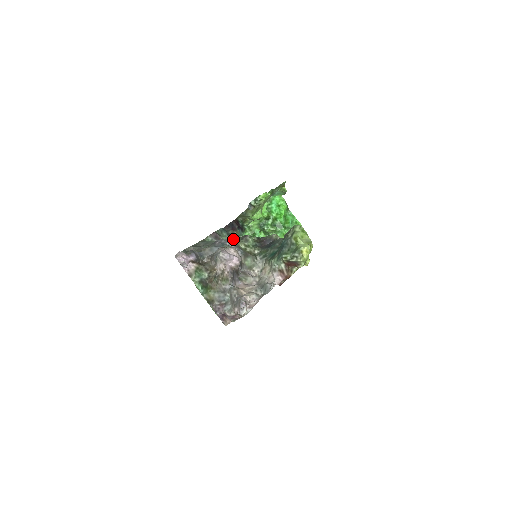
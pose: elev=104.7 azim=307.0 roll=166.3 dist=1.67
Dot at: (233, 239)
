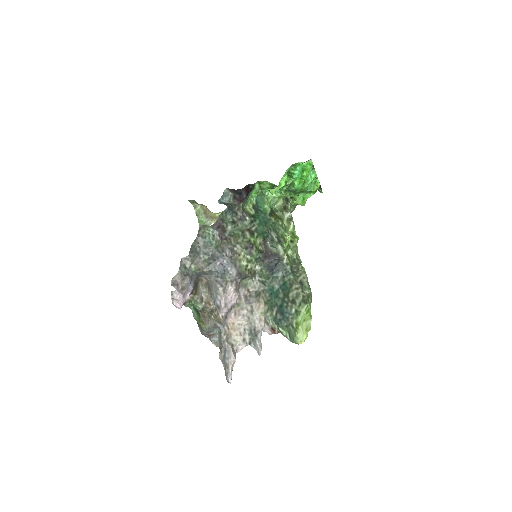
Dot at: (237, 222)
